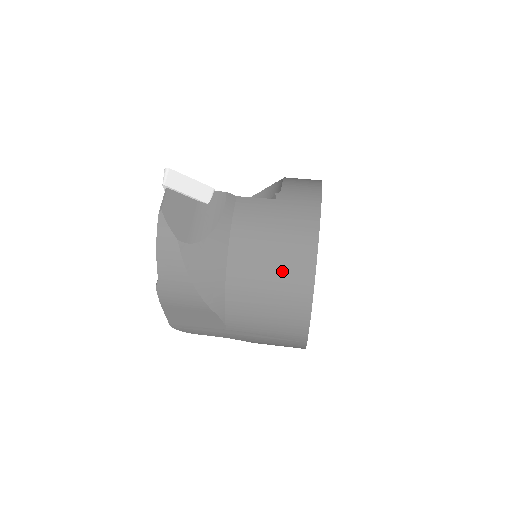
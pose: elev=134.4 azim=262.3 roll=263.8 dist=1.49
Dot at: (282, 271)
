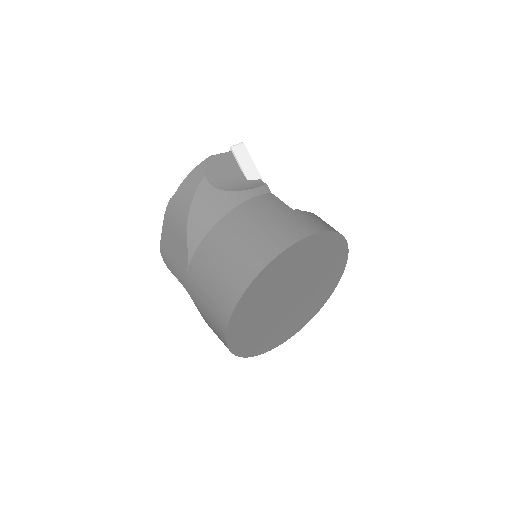
Dot at: (250, 246)
